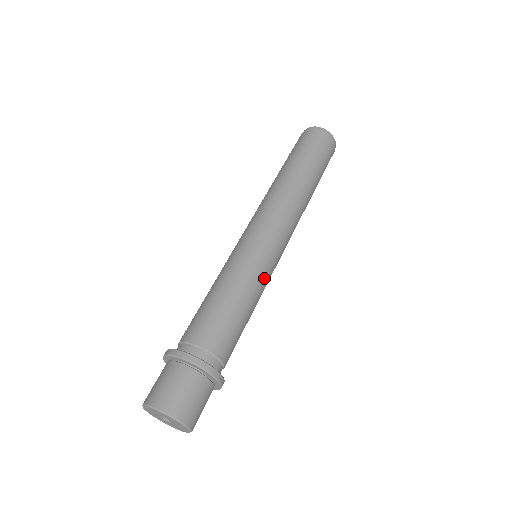
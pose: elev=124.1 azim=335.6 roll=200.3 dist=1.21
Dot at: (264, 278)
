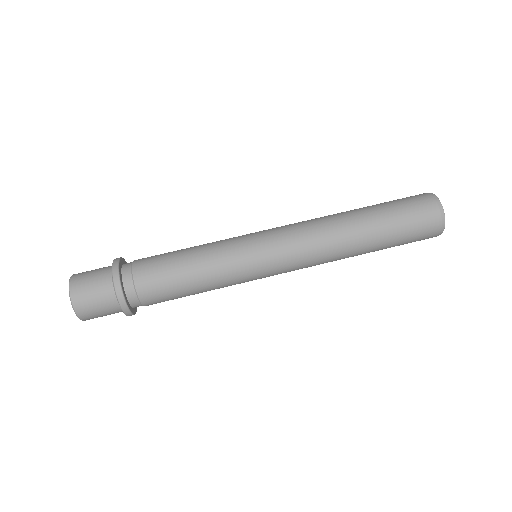
Dot at: (230, 260)
